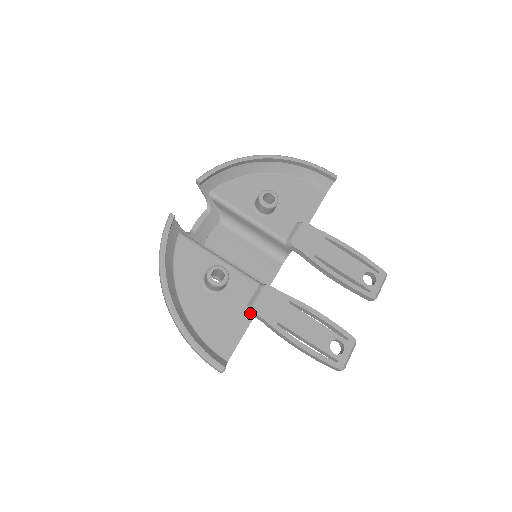
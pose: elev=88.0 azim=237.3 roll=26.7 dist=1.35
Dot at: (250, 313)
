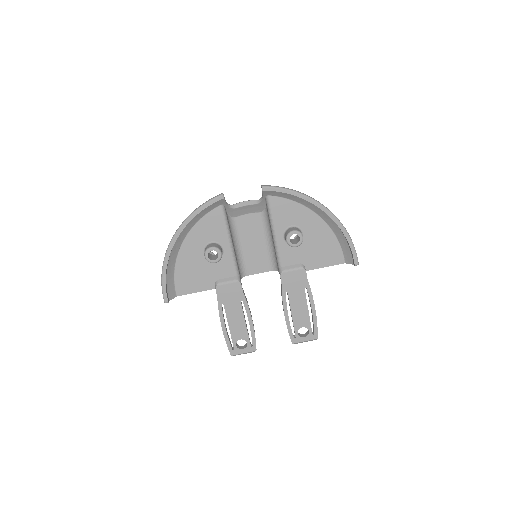
Dot at: (215, 285)
